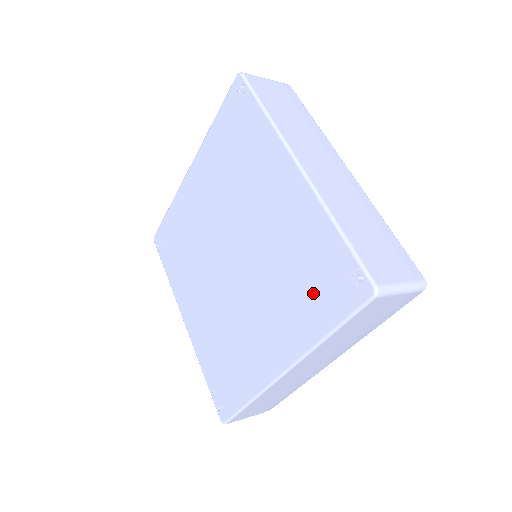
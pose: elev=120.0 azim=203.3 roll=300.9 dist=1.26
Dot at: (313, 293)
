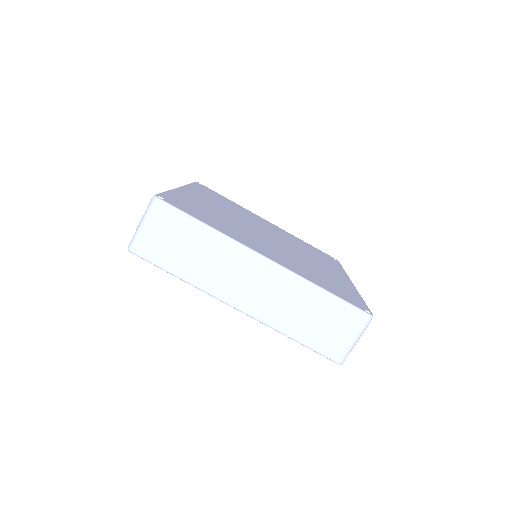
Dot at: occluded
